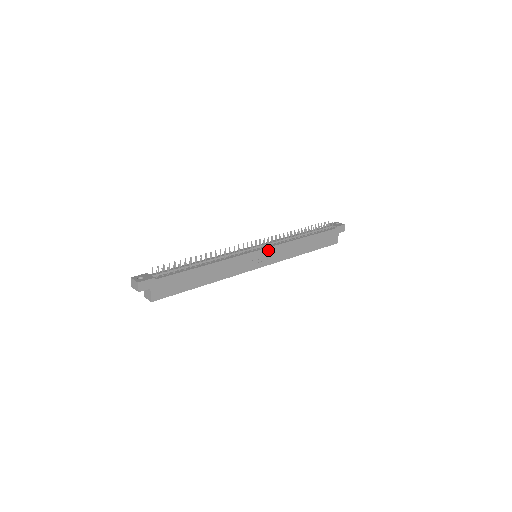
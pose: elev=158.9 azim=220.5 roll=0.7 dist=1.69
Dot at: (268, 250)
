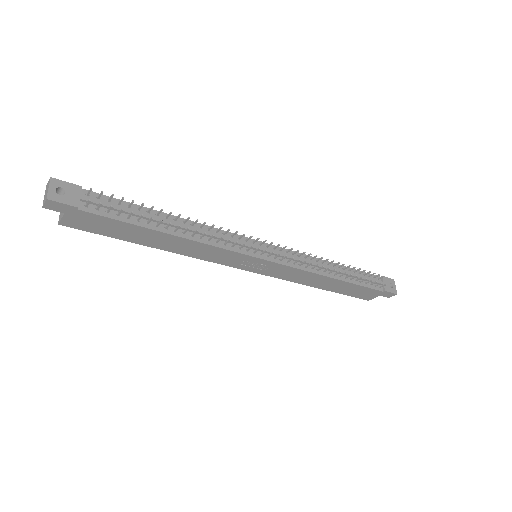
Dot at: (275, 264)
